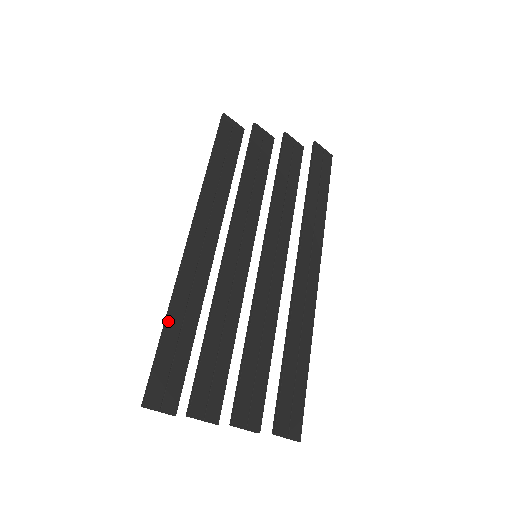
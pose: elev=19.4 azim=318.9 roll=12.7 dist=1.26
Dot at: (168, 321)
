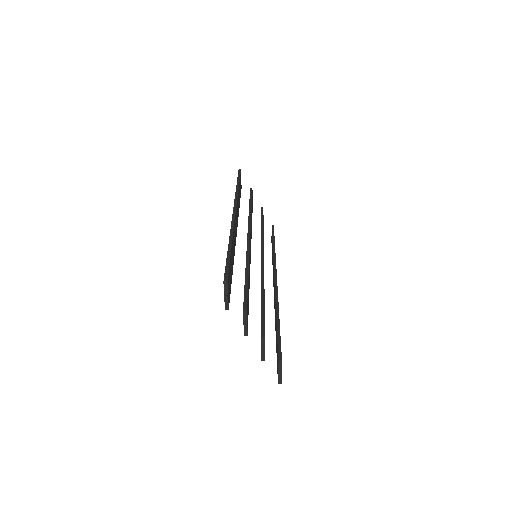
Dot at: occluded
